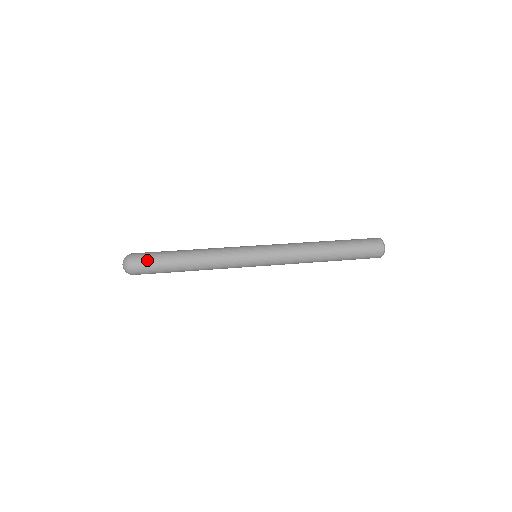
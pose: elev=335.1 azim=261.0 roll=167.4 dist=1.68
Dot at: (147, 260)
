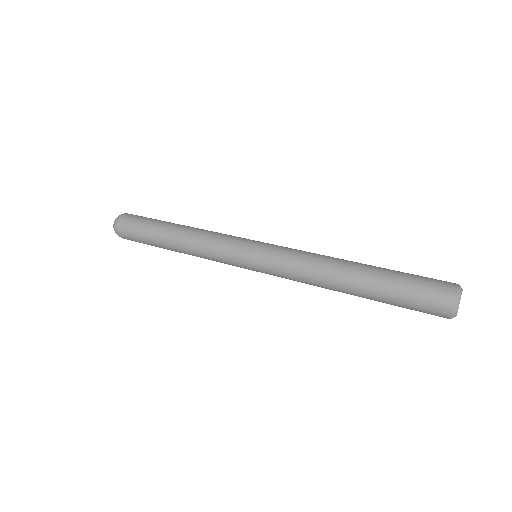
Dot at: (134, 221)
